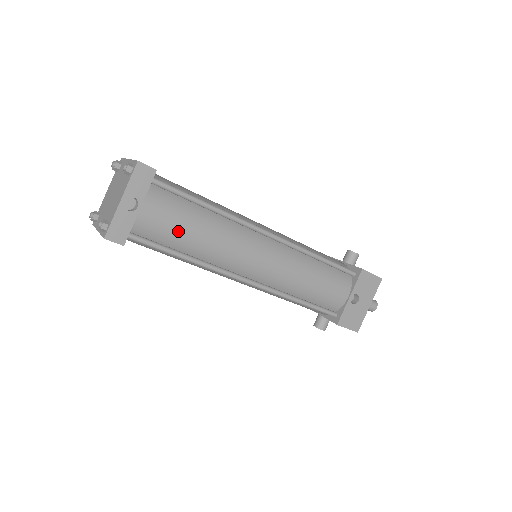
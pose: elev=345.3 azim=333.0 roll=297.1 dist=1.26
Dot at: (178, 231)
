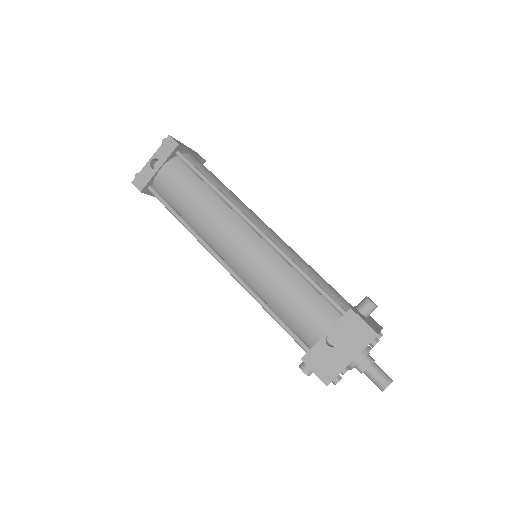
Dot at: (180, 195)
